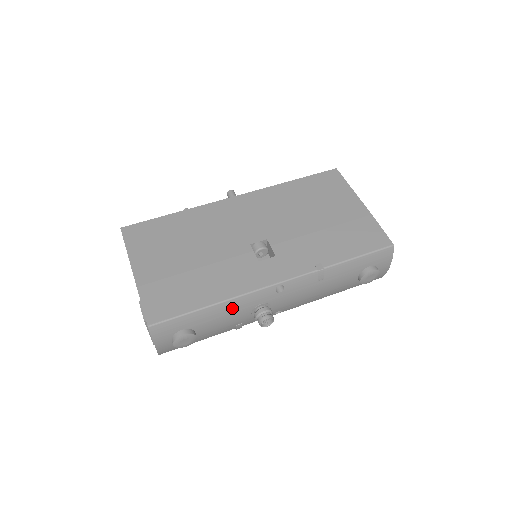
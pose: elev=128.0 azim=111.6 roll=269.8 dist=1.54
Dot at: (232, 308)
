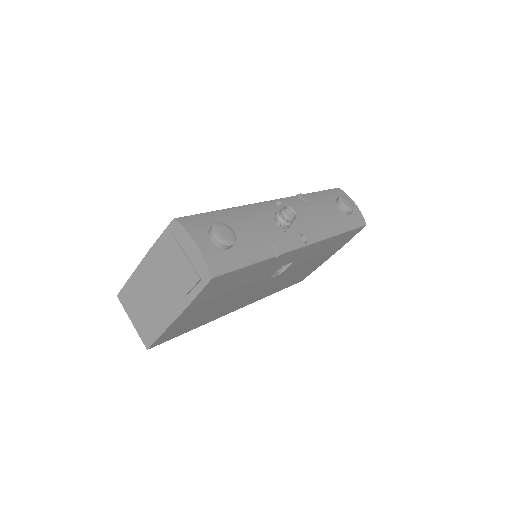
Dot at: (249, 213)
